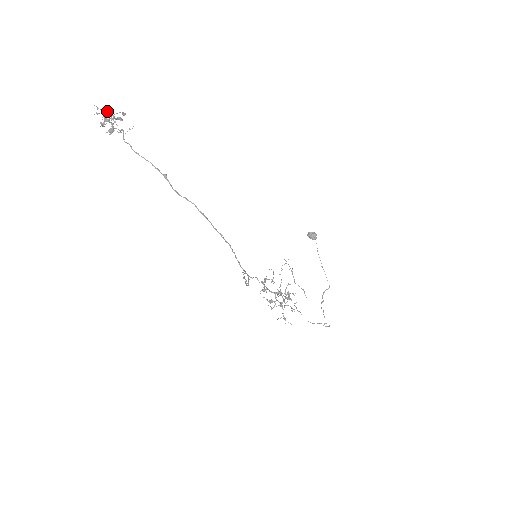
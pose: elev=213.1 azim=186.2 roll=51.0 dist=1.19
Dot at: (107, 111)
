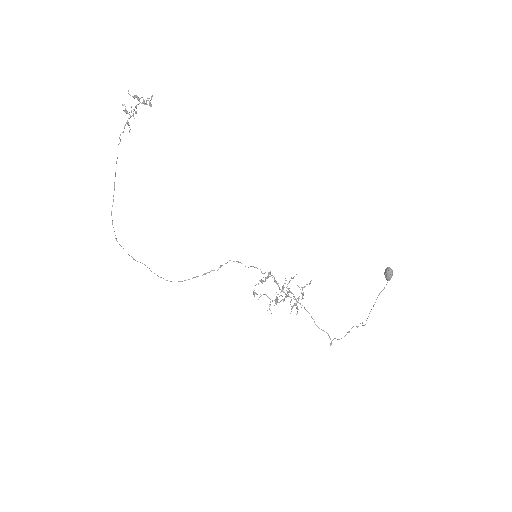
Dot at: (138, 98)
